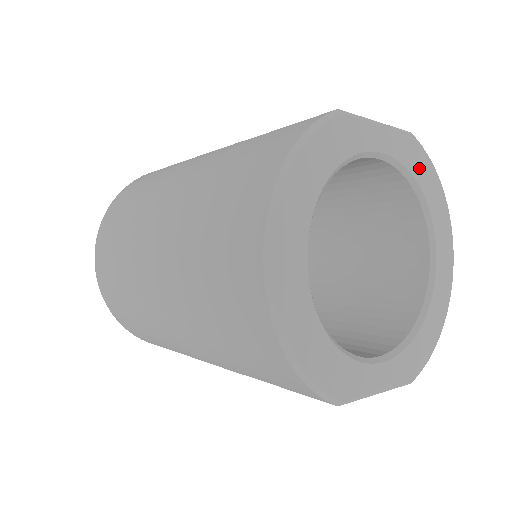
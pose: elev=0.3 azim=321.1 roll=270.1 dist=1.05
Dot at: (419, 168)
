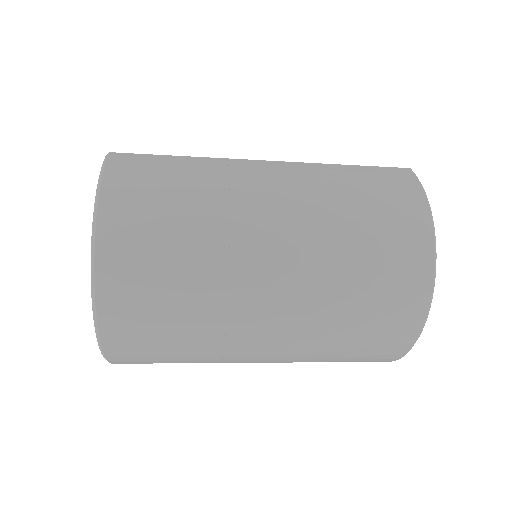
Dot at: occluded
